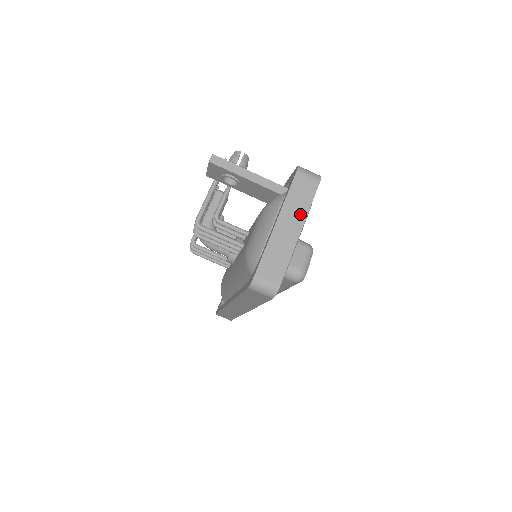
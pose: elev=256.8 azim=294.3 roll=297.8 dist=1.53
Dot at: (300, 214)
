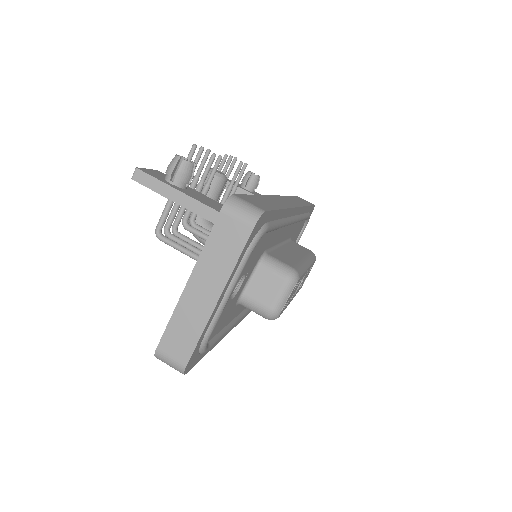
Dot at: (220, 274)
